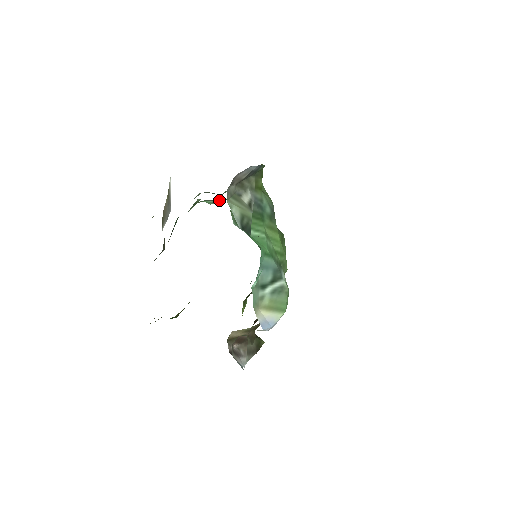
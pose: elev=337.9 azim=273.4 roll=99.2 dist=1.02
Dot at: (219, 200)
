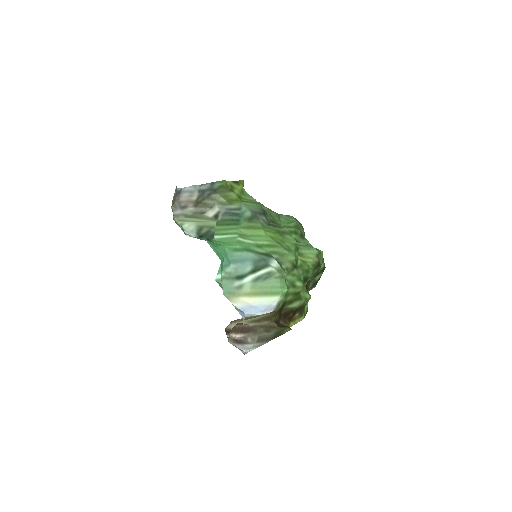
Dot at: occluded
